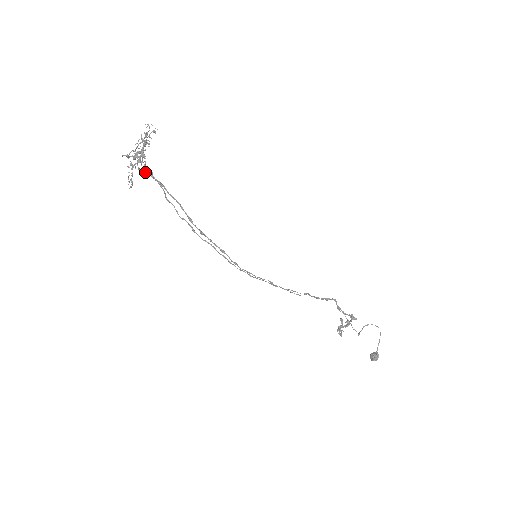
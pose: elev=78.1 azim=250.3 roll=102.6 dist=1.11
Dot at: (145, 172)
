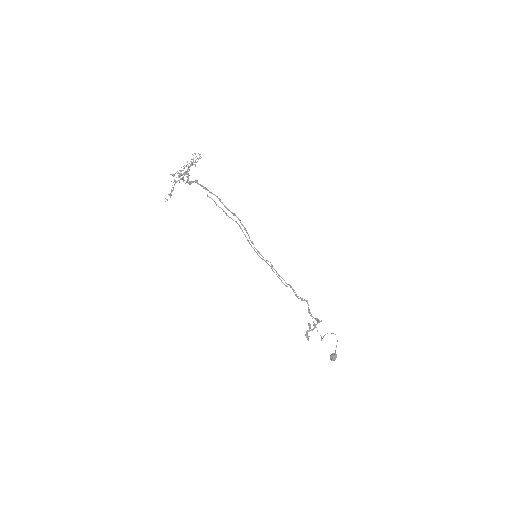
Dot at: (191, 181)
